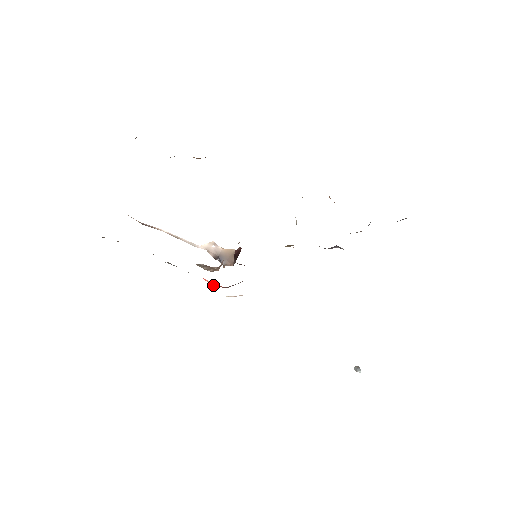
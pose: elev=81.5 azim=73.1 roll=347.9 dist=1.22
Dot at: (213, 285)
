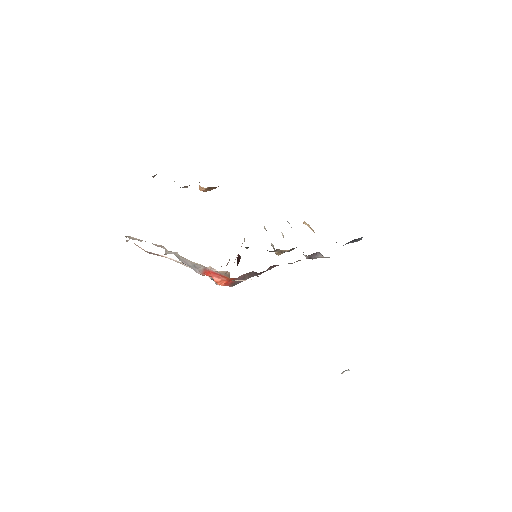
Dot at: (220, 283)
